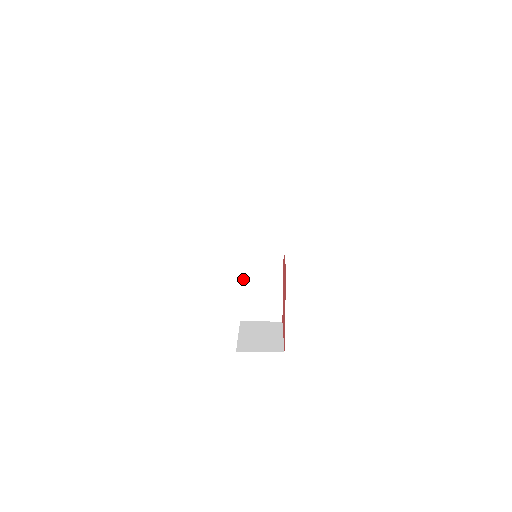
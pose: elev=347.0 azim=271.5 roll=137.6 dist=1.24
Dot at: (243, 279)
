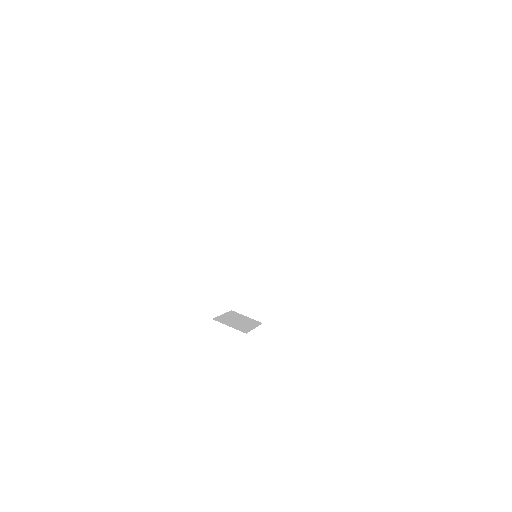
Dot at: (245, 277)
